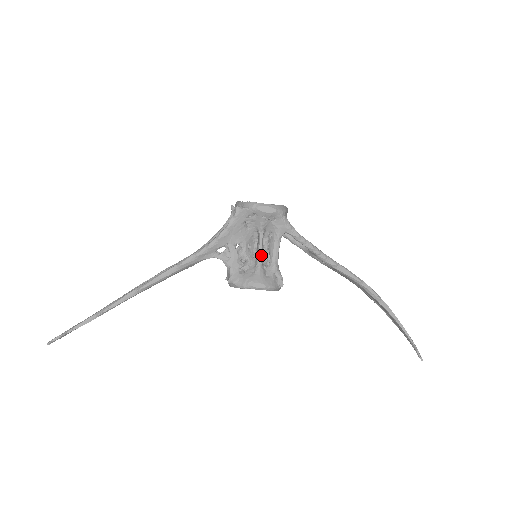
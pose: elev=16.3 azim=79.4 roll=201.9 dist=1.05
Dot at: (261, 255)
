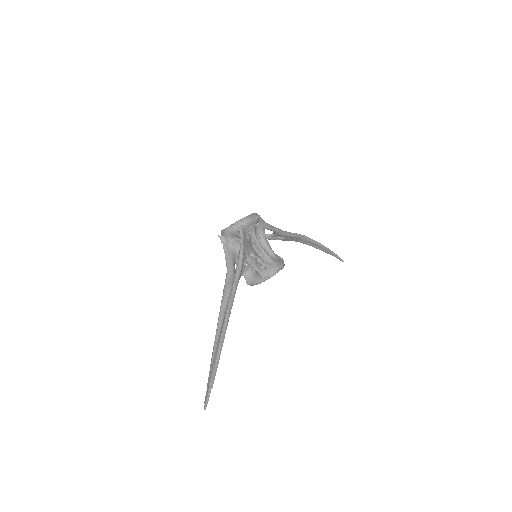
Dot at: (264, 250)
